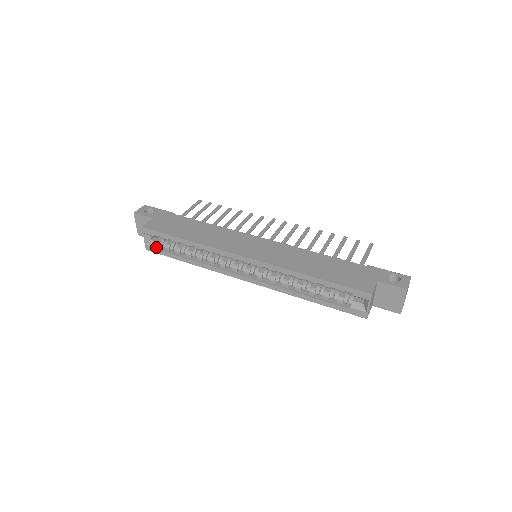
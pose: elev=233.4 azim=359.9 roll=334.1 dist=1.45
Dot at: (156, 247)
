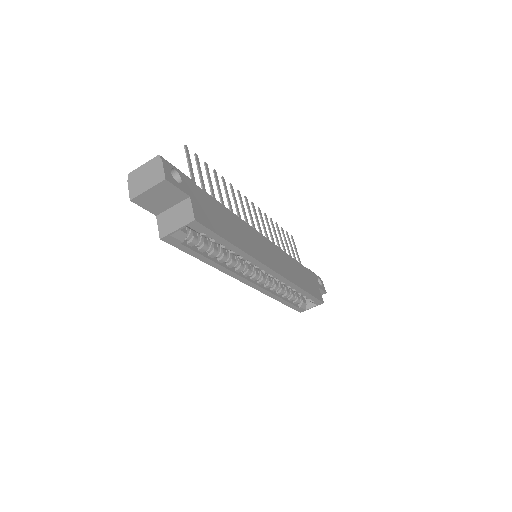
Dot at: (182, 241)
